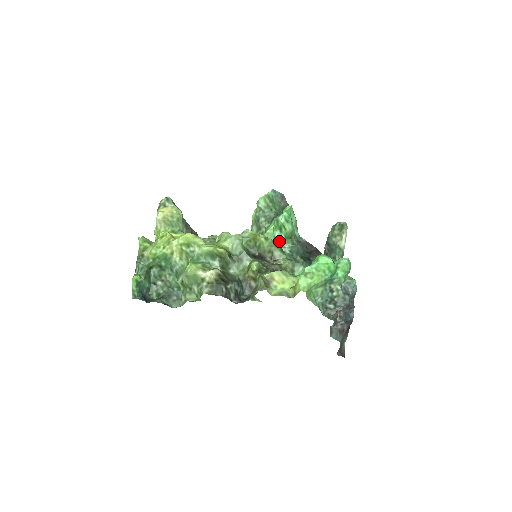
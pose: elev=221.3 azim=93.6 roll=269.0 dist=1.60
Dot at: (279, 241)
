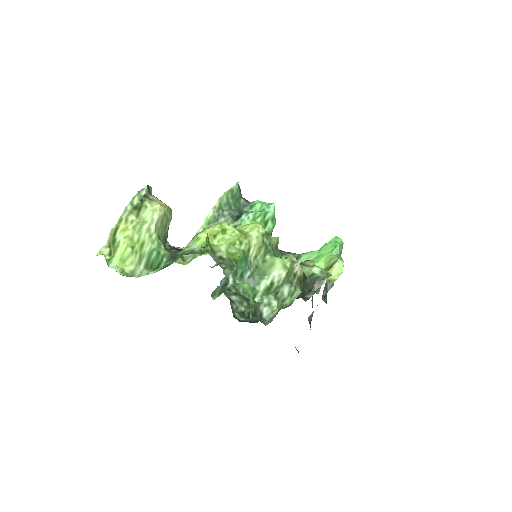
Dot at: occluded
